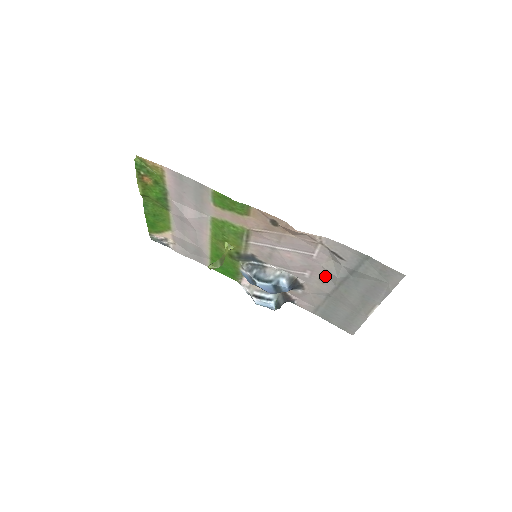
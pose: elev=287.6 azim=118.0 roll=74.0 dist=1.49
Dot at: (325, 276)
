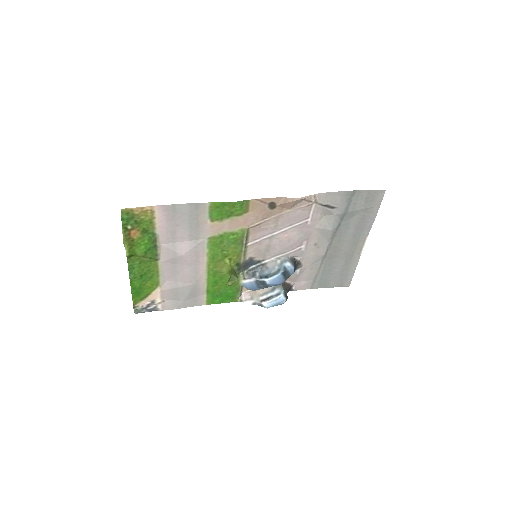
Dot at: (319, 238)
